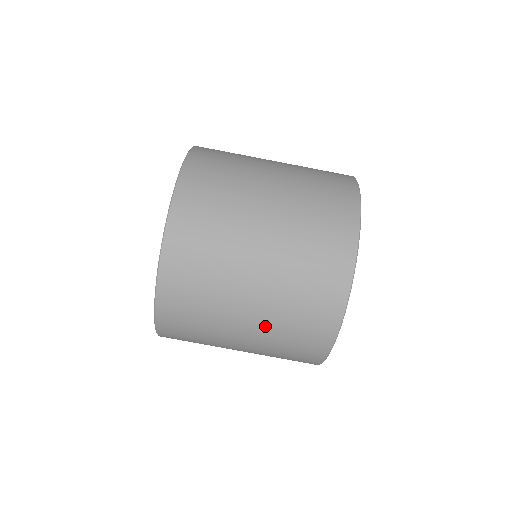
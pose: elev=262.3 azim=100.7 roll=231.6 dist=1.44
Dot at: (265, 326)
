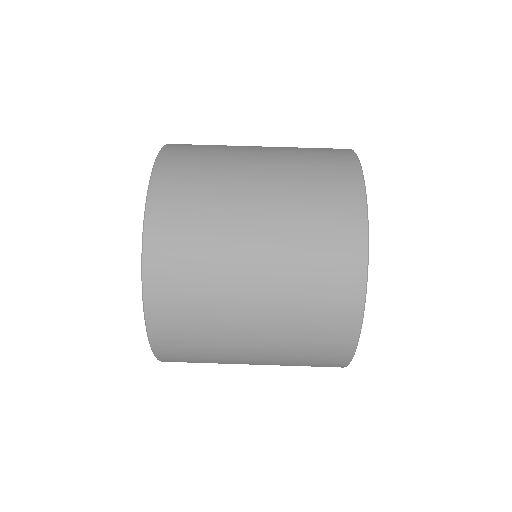
Dot at: (280, 186)
